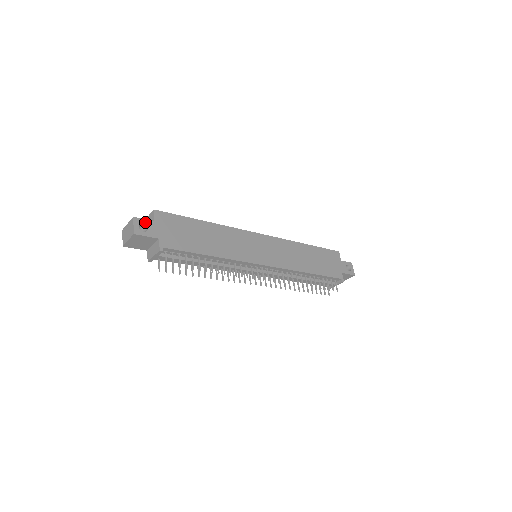
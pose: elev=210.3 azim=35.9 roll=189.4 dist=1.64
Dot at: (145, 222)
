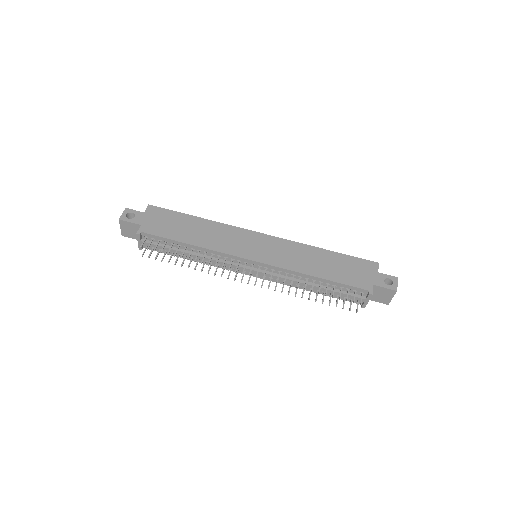
Dot at: (135, 212)
